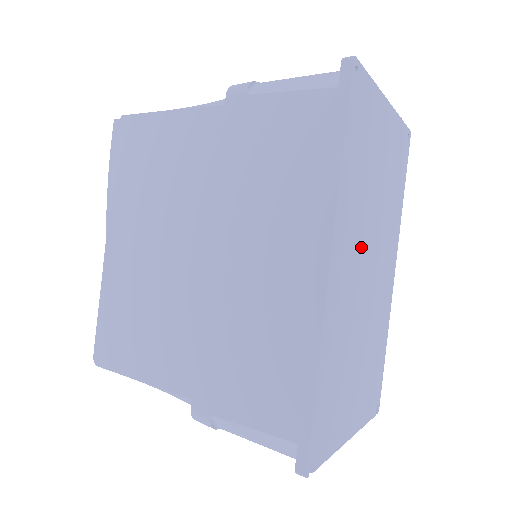
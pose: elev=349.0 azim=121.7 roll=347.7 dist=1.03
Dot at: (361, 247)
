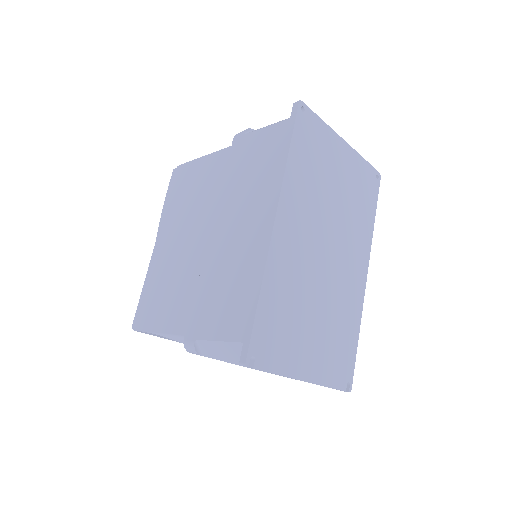
Dot at: (314, 228)
